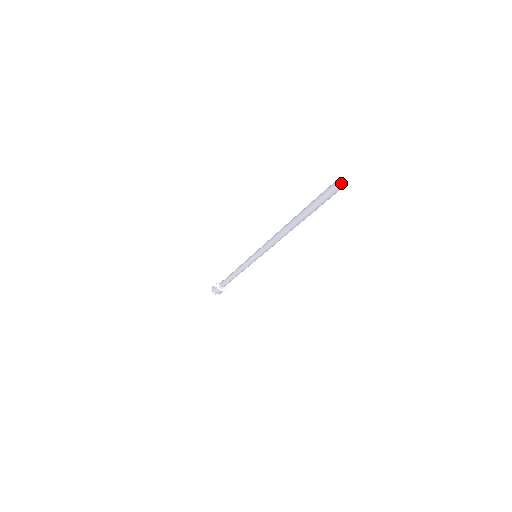
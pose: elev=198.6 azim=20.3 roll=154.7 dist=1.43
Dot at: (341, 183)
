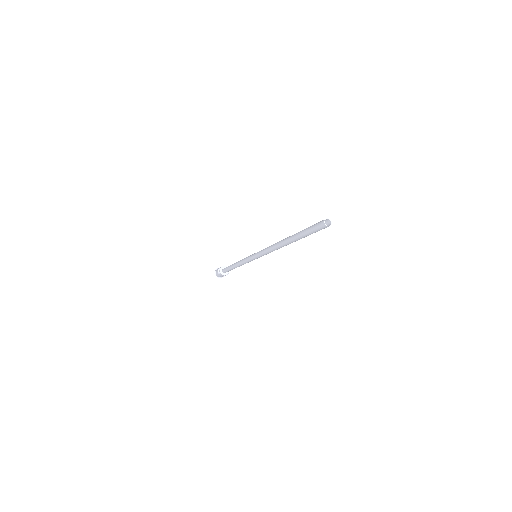
Dot at: (328, 220)
